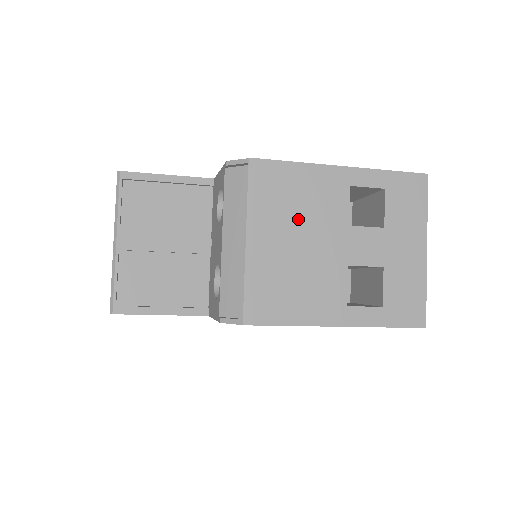
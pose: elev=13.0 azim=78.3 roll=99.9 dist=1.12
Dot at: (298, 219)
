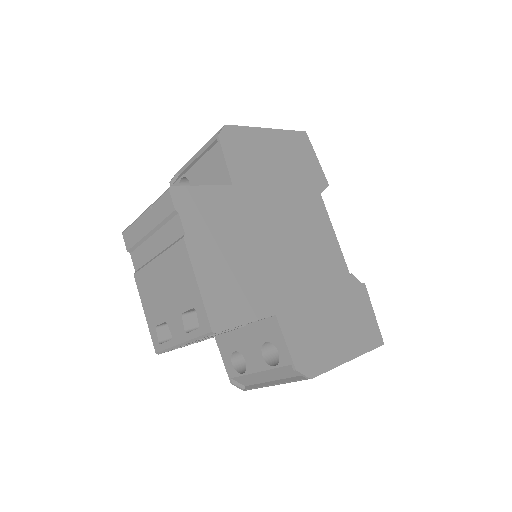
Dot at: occluded
